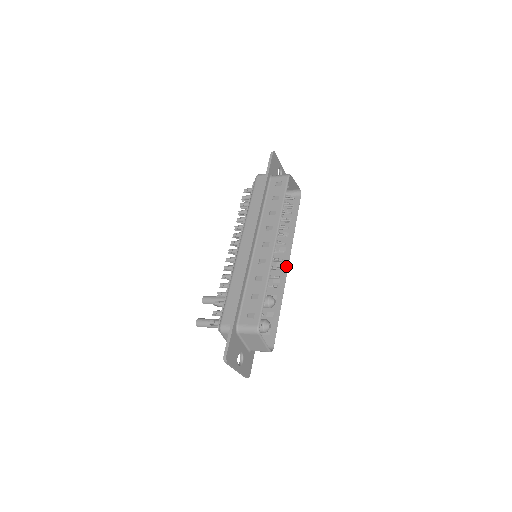
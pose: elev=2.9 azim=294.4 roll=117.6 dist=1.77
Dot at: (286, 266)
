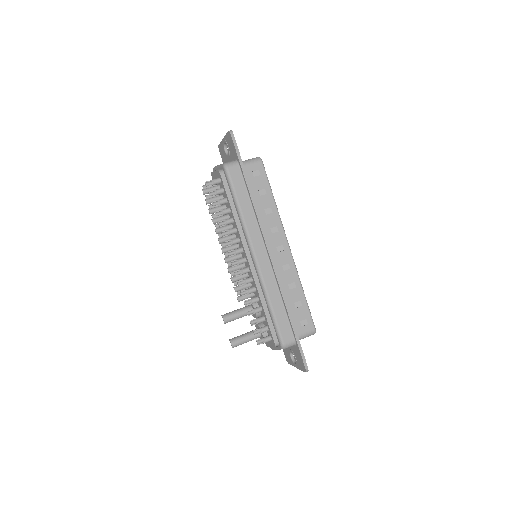
Dot at: occluded
